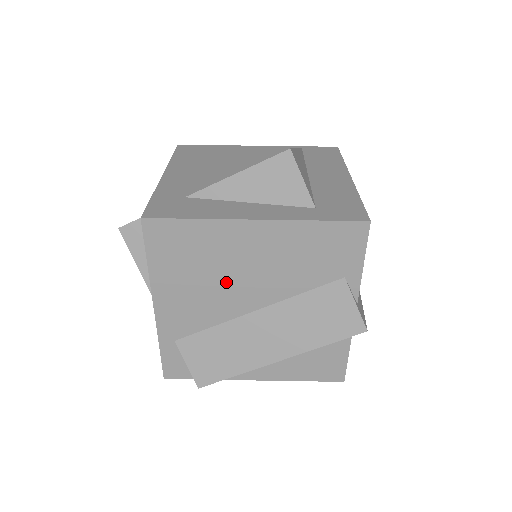
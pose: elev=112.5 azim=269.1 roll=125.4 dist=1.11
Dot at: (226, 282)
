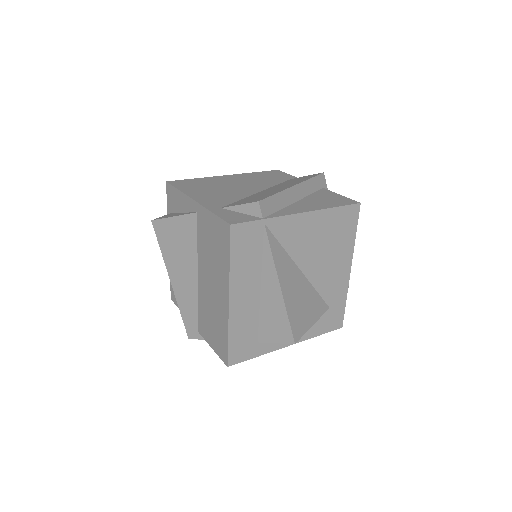
Dot at: (231, 188)
